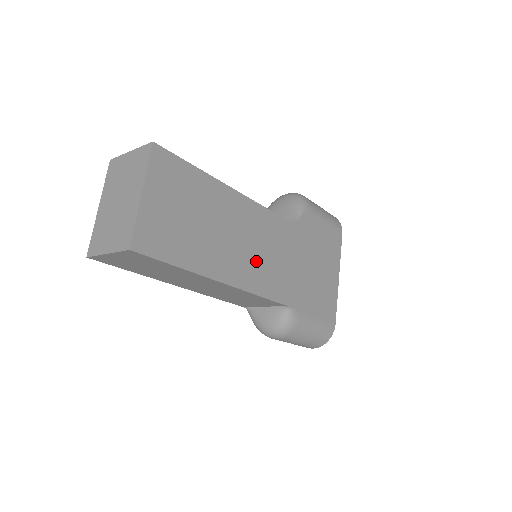
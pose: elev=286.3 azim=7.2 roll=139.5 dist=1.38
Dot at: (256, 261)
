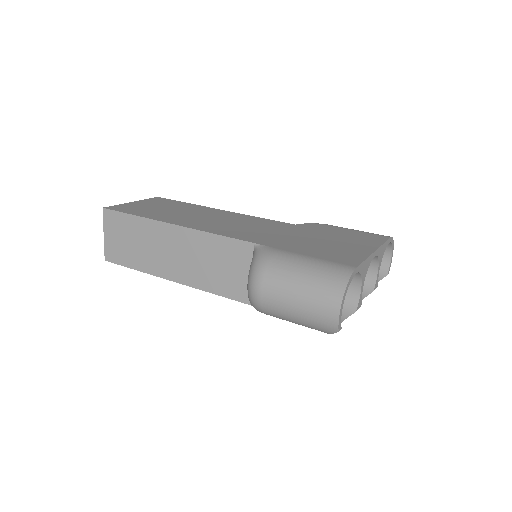
Dot at: (222, 225)
